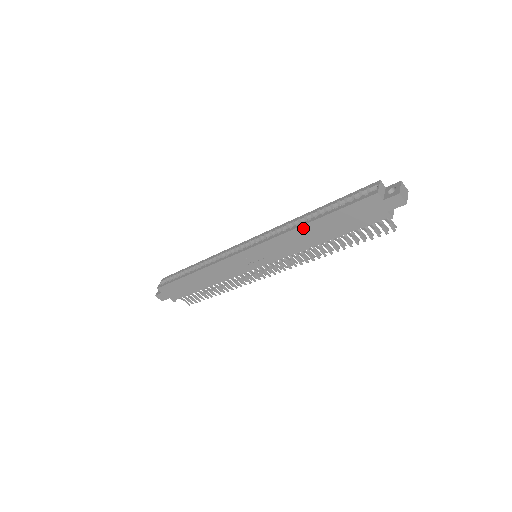
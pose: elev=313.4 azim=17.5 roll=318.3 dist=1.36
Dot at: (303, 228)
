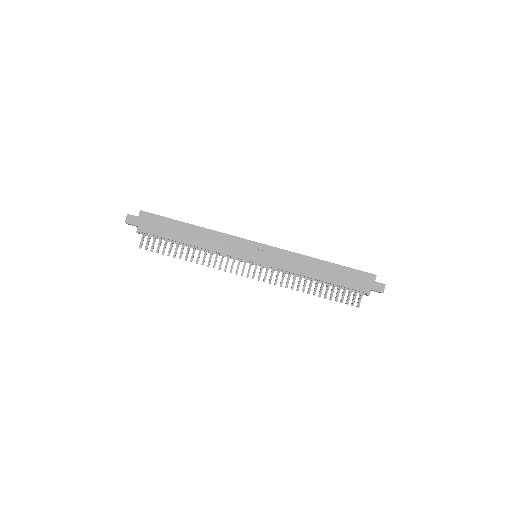
Dot at: (317, 261)
